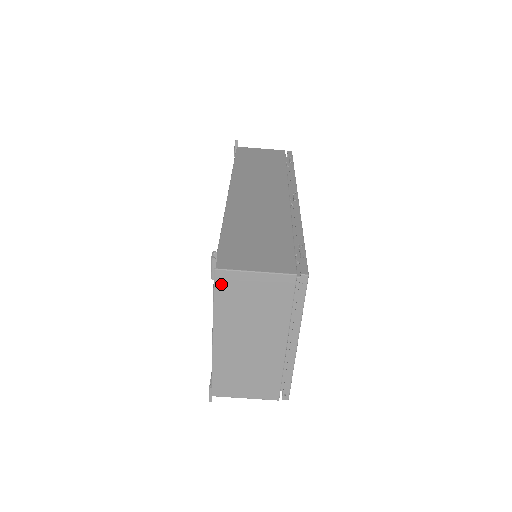
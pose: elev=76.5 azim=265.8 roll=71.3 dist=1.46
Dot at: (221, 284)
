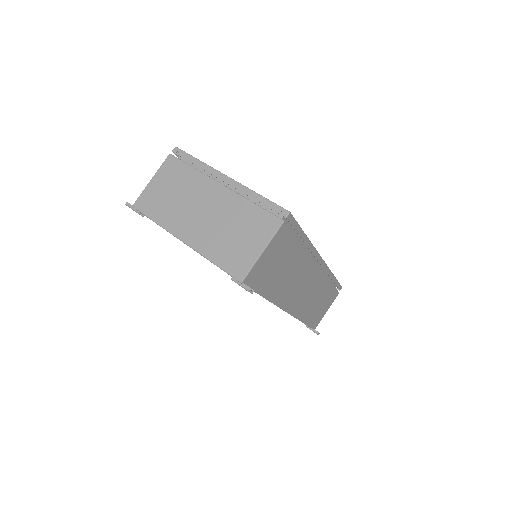
Dot at: (144, 208)
